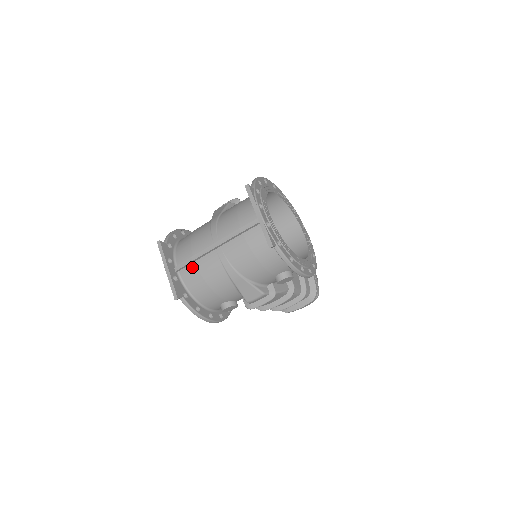
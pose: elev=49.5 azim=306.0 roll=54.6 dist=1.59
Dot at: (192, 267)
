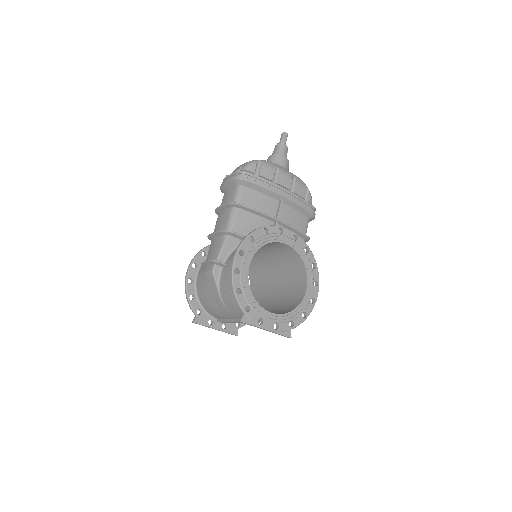
Dot at: occluded
